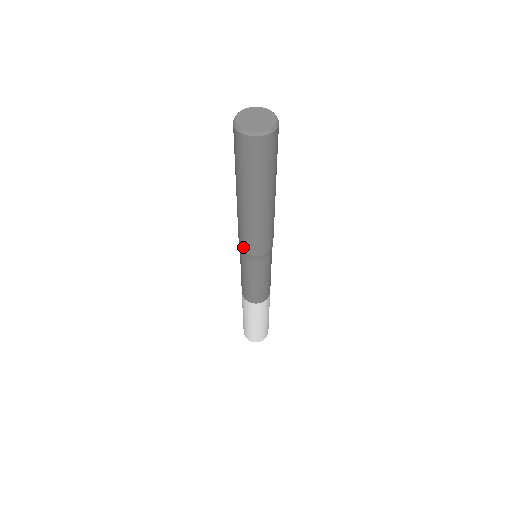
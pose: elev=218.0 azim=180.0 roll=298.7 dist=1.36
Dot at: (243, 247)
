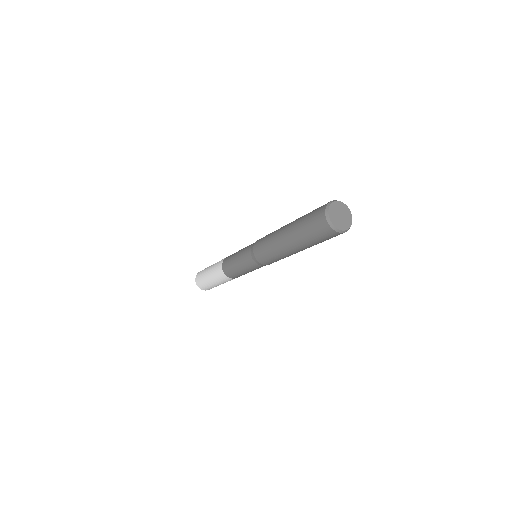
Dot at: (262, 260)
